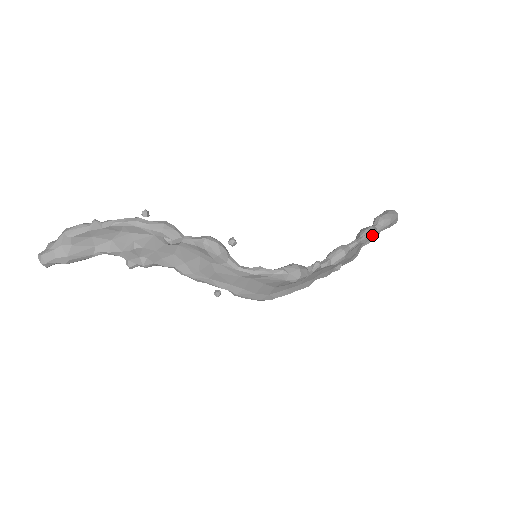
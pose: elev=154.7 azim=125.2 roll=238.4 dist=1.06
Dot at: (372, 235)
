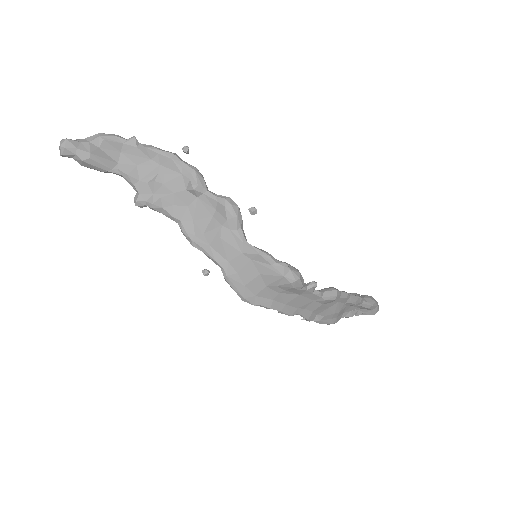
Dot at: (359, 301)
